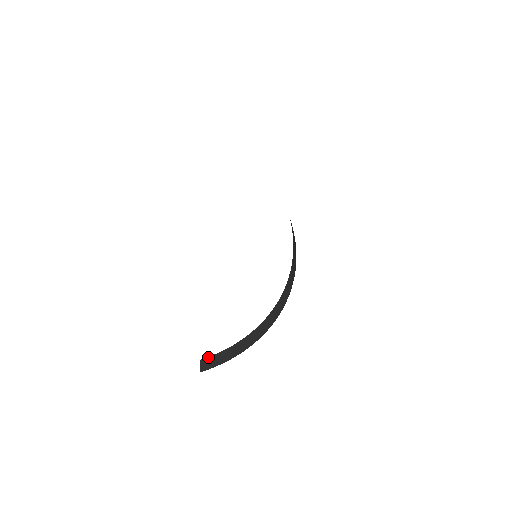
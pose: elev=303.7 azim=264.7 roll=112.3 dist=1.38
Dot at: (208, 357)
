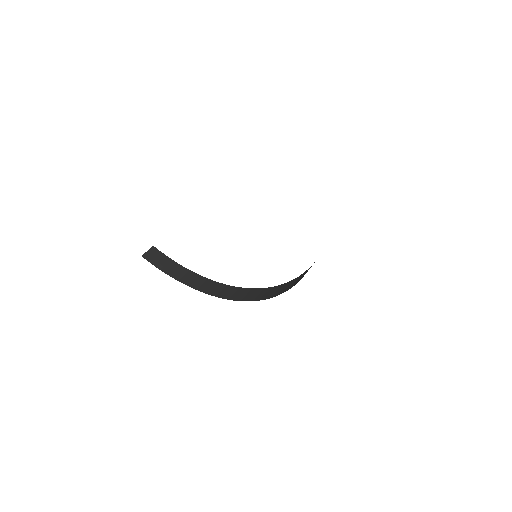
Dot at: (160, 251)
